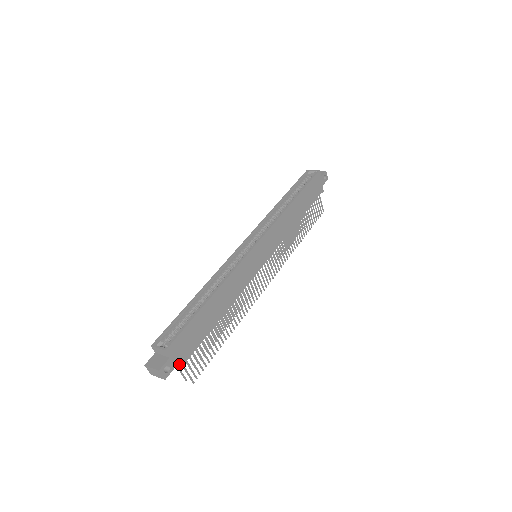
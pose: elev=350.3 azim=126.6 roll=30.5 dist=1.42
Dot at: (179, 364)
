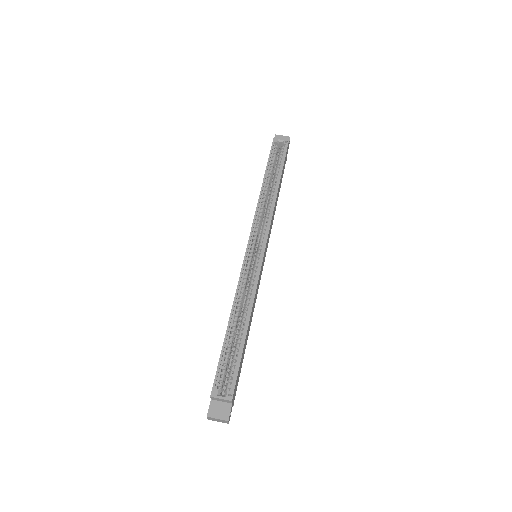
Dot at: (233, 402)
